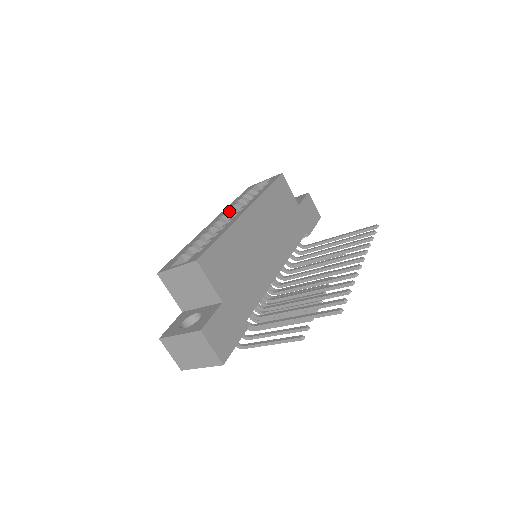
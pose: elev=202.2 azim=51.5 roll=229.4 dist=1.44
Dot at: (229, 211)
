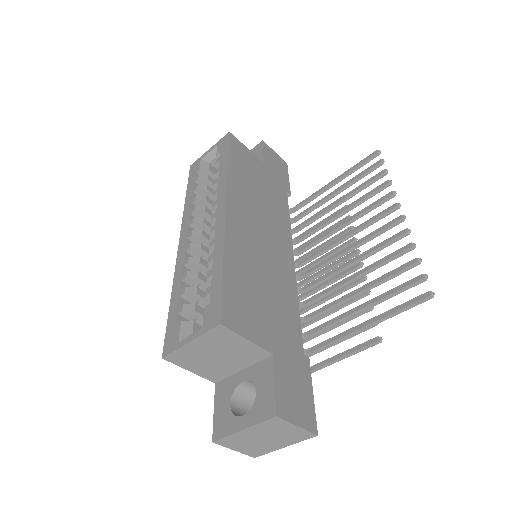
Dot at: (193, 214)
